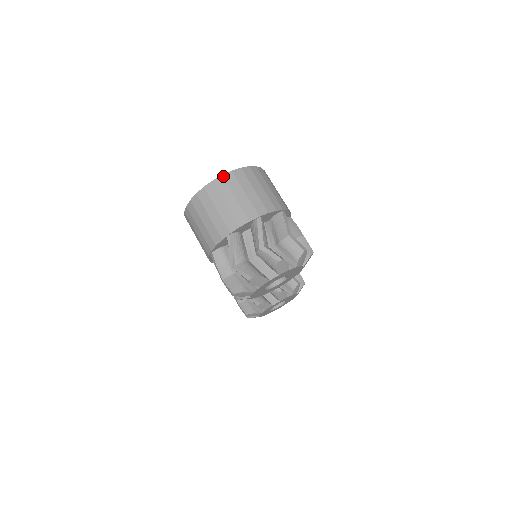
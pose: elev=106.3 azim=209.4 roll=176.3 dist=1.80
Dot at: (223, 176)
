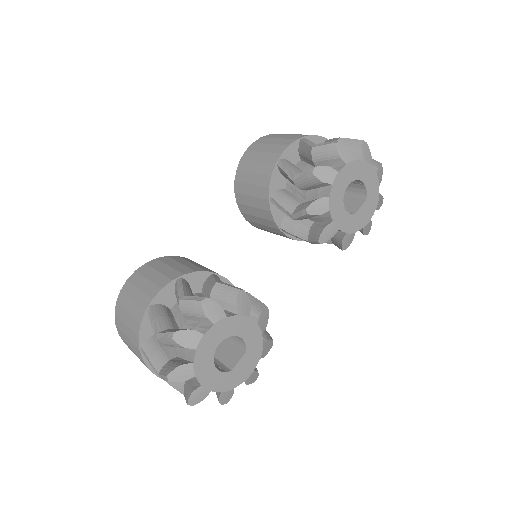
Dot at: occluded
